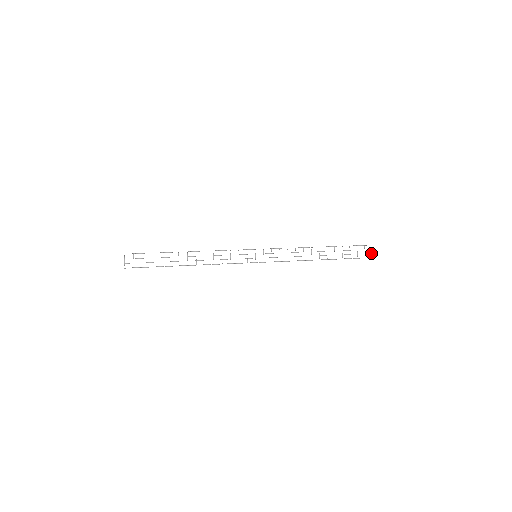
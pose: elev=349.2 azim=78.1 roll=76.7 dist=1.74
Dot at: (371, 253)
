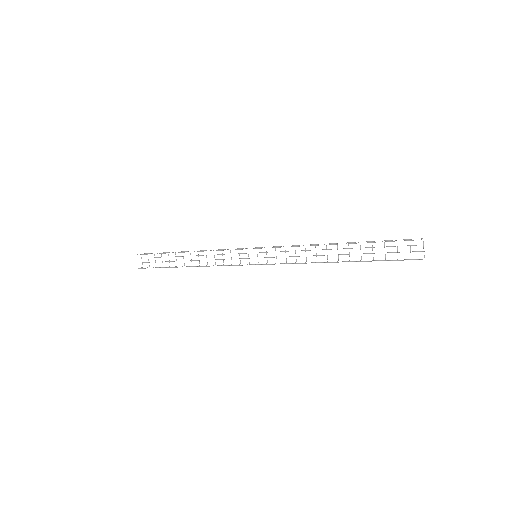
Dot at: (422, 251)
